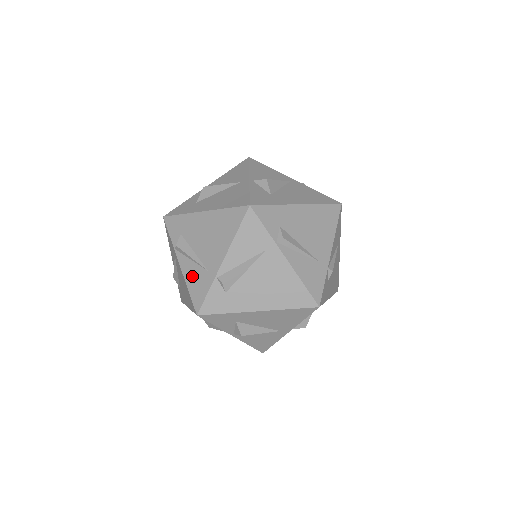
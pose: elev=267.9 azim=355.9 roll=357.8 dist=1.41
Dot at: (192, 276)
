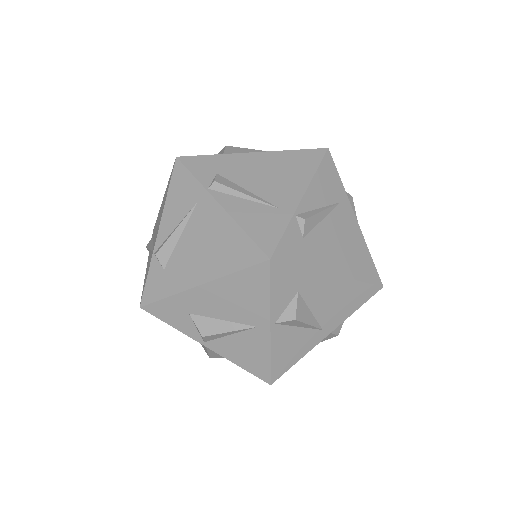
Dot at: (249, 215)
